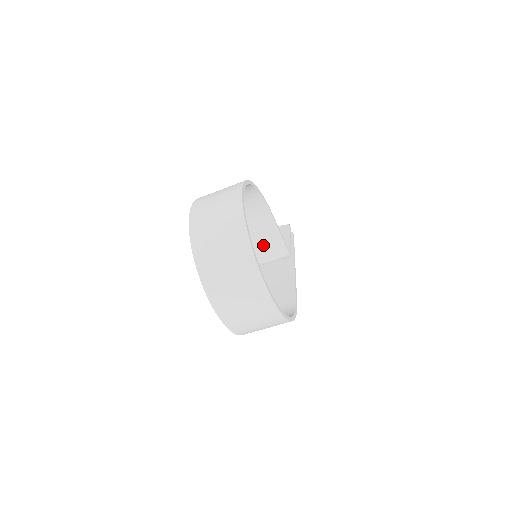
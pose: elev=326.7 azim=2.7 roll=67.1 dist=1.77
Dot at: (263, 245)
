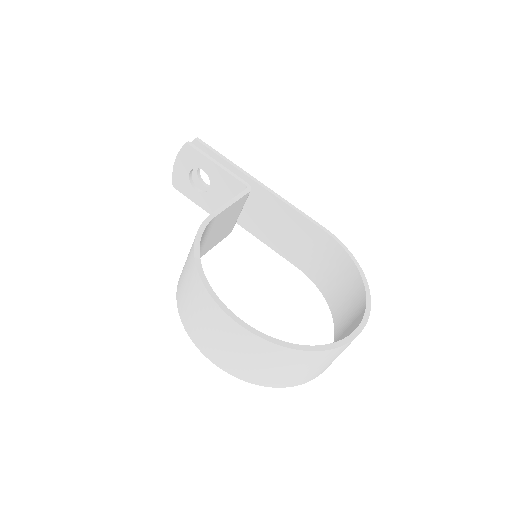
Dot at: (228, 221)
